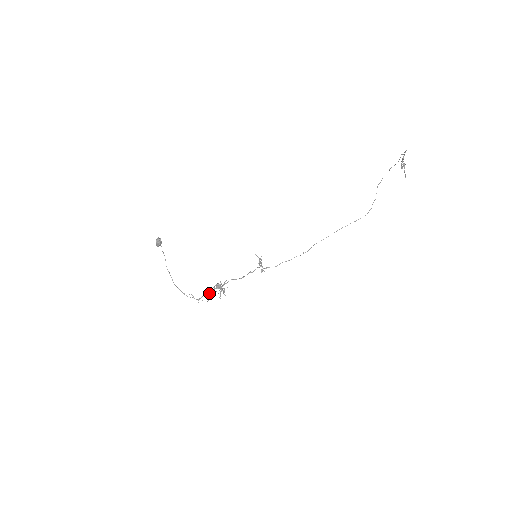
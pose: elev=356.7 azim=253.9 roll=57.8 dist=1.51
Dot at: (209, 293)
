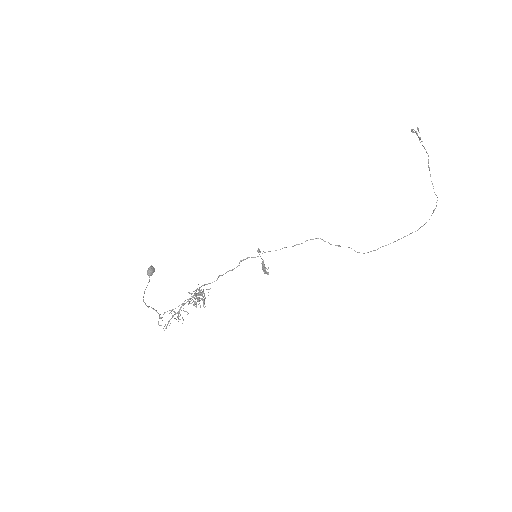
Dot at: (182, 305)
